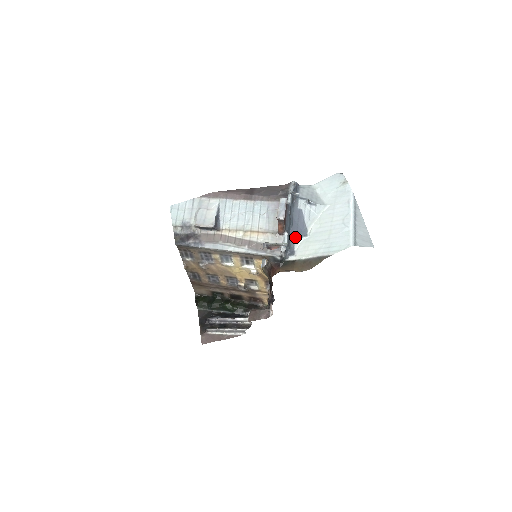
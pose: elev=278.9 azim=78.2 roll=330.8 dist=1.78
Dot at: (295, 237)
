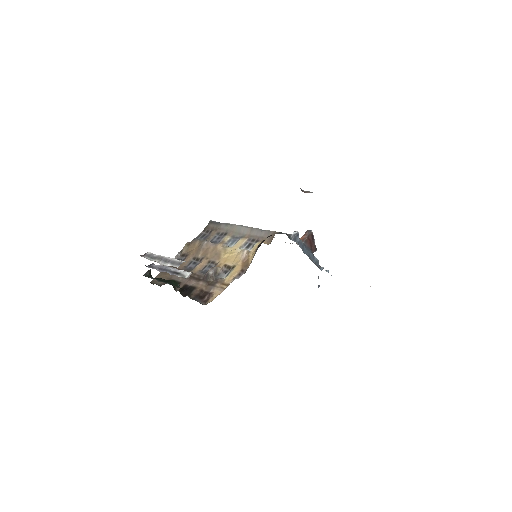
Dot at: occluded
